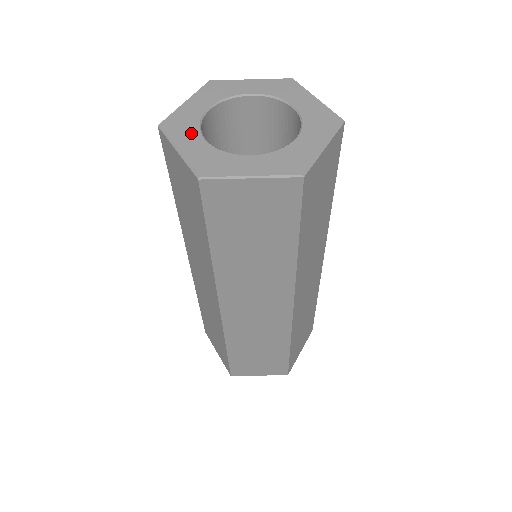
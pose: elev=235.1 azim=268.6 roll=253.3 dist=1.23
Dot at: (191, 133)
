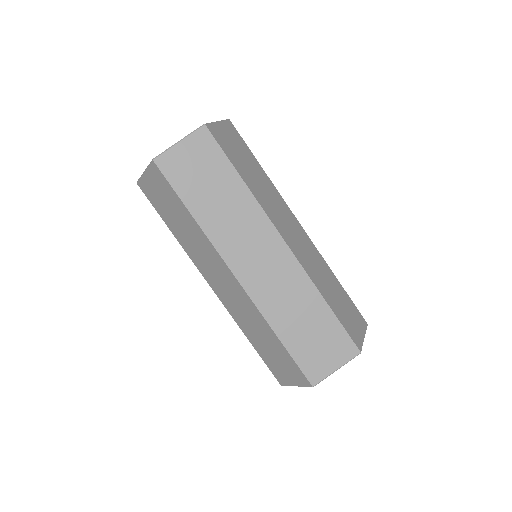
Dot at: occluded
